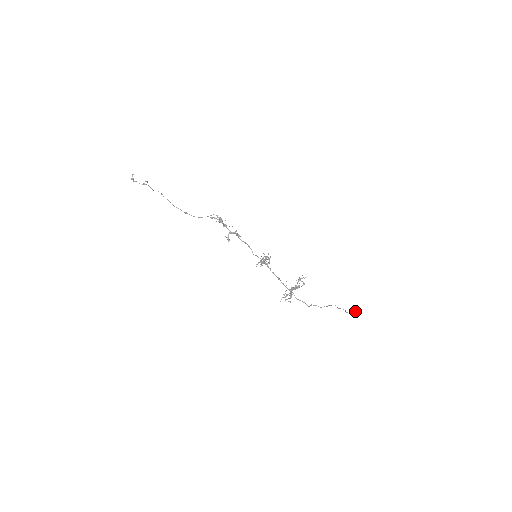
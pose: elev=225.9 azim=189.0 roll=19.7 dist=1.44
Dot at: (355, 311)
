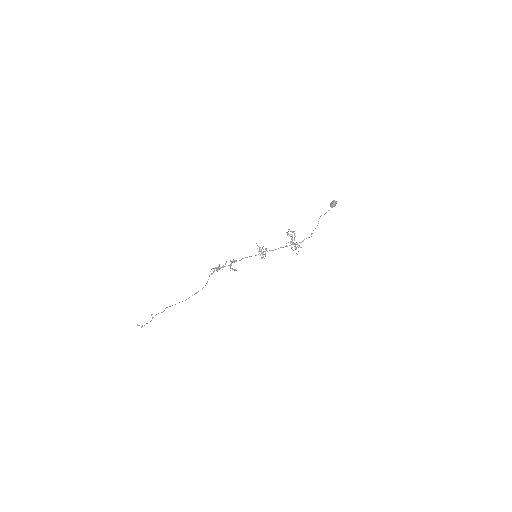
Dot at: (333, 203)
